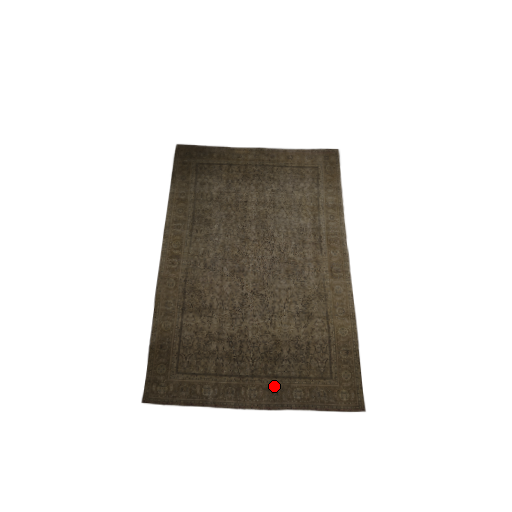
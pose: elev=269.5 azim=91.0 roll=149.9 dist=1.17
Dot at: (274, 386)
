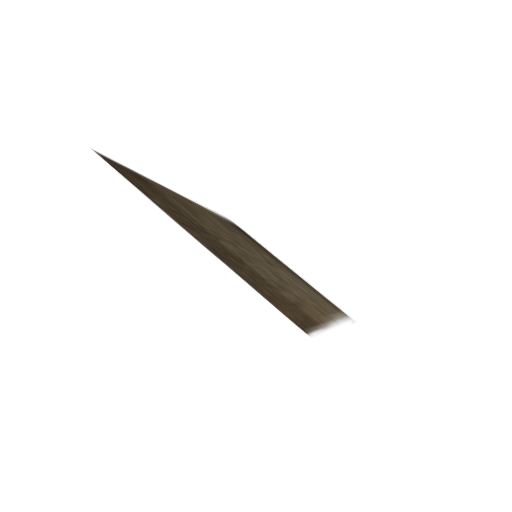
Dot at: (220, 253)
